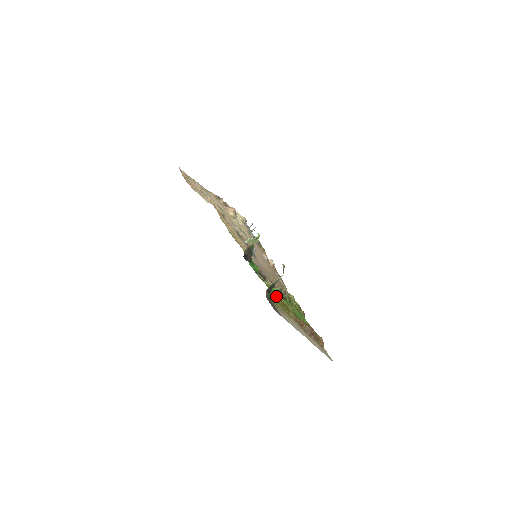
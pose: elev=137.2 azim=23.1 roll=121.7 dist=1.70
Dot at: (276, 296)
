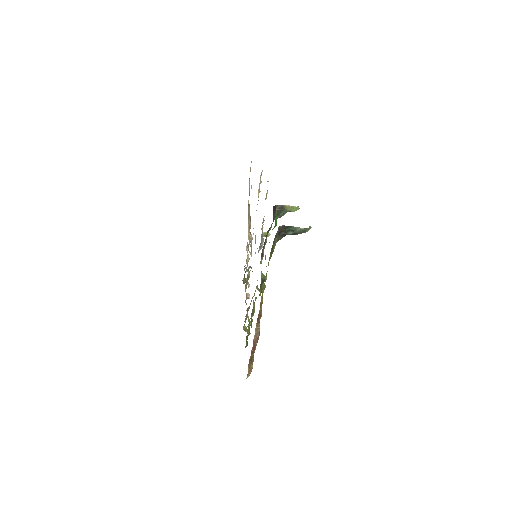
Dot at: occluded
